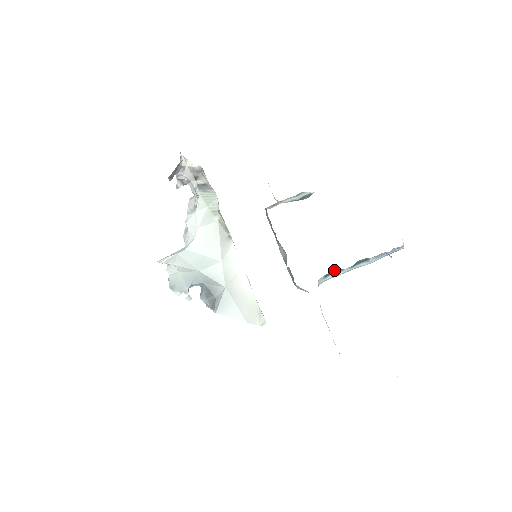
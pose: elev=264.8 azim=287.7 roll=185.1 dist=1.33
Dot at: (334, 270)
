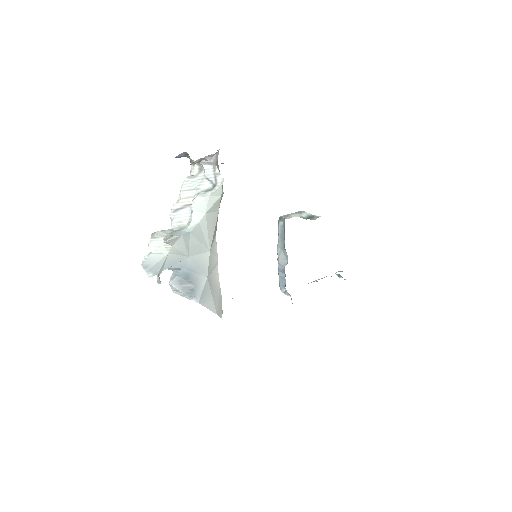
Dot at: occluded
